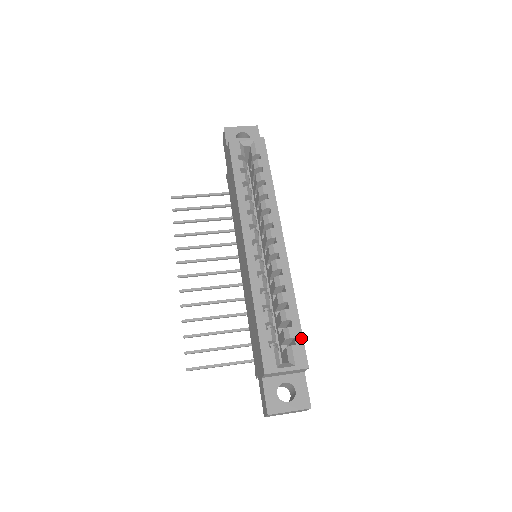
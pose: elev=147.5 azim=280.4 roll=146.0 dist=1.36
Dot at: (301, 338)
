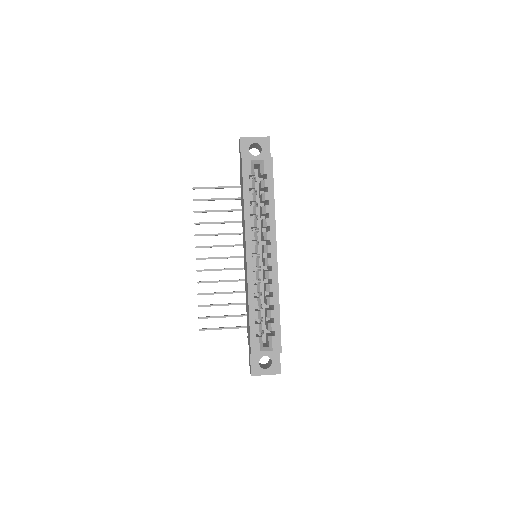
Dot at: (279, 332)
